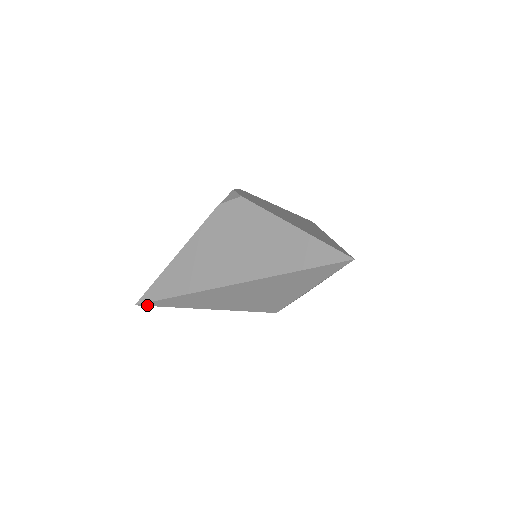
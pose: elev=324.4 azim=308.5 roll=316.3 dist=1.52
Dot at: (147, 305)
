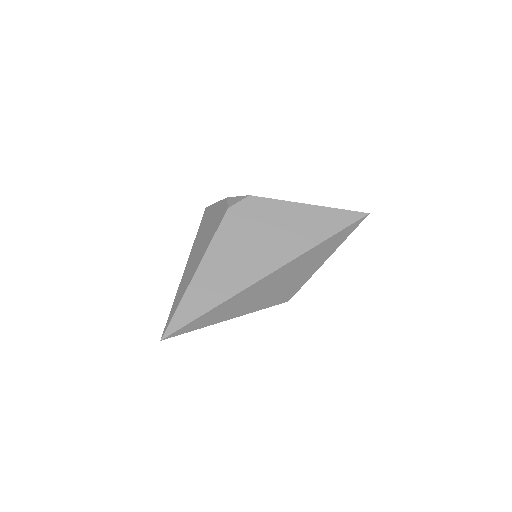
Dot at: (175, 335)
